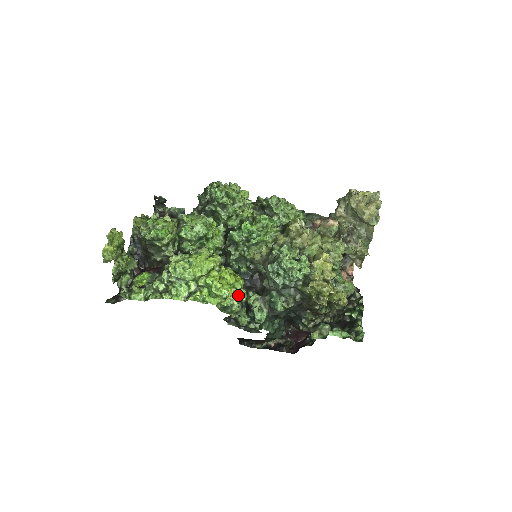
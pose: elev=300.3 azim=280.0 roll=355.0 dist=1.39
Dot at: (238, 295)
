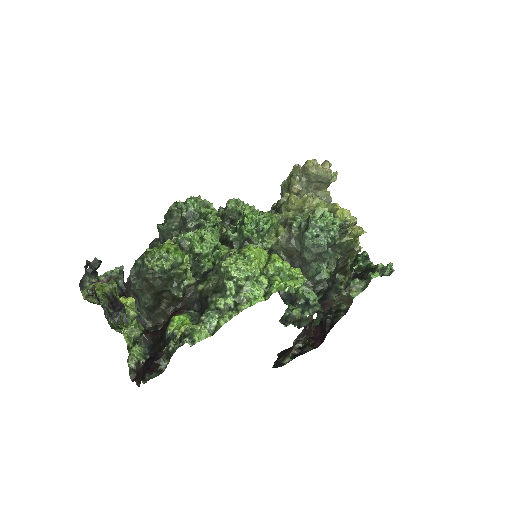
Dot at: occluded
